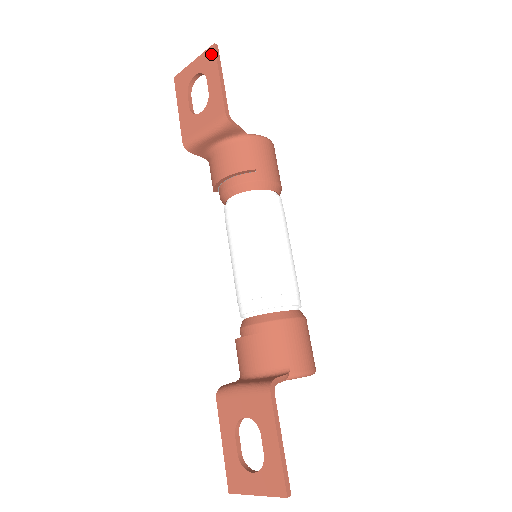
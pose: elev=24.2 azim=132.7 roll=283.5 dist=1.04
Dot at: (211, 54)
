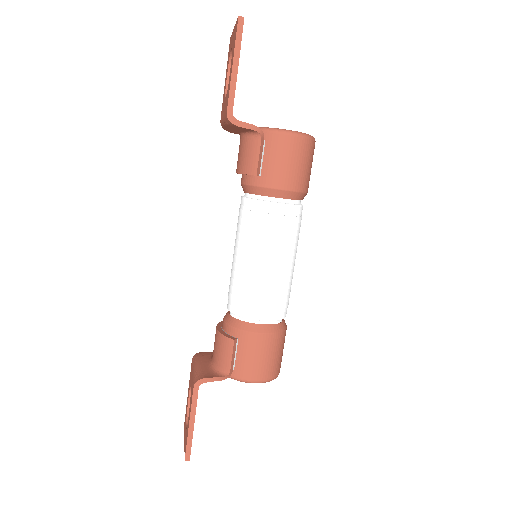
Dot at: (236, 29)
